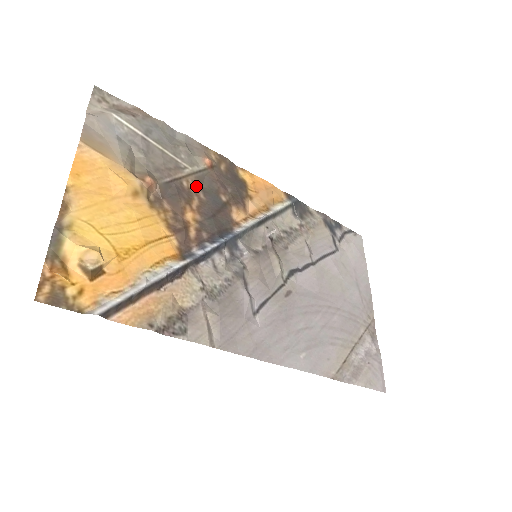
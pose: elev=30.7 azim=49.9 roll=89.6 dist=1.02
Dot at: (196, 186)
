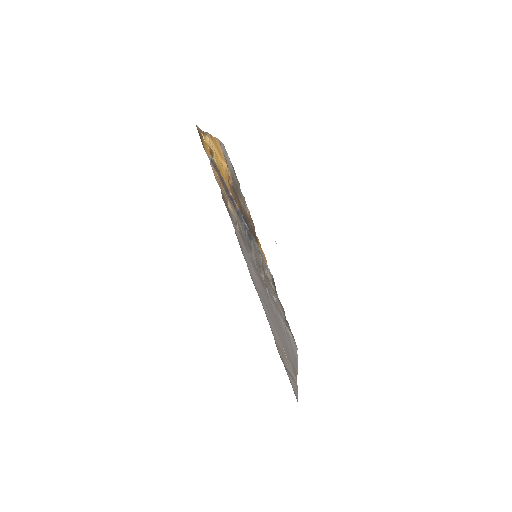
Dot at: (242, 209)
